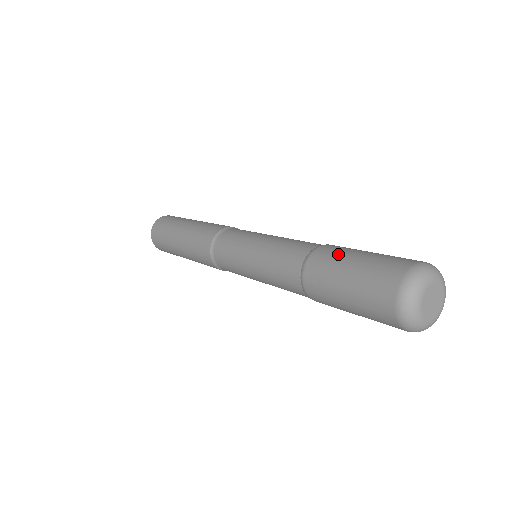
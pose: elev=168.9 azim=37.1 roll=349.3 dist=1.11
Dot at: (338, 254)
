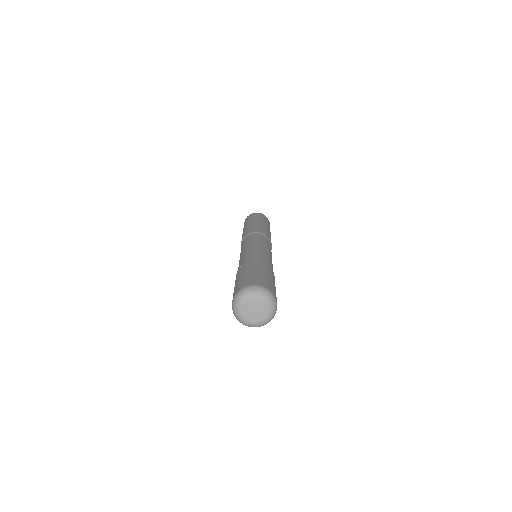
Dot at: (259, 266)
